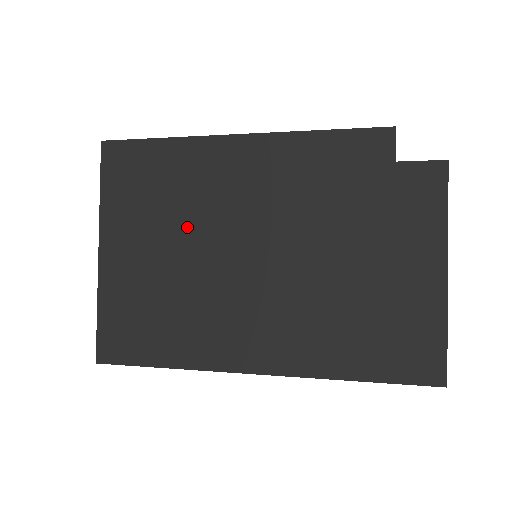
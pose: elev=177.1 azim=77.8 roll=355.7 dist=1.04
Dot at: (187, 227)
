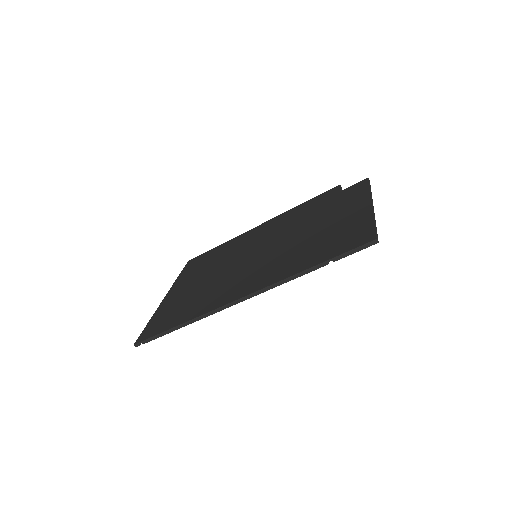
Dot at: (220, 264)
